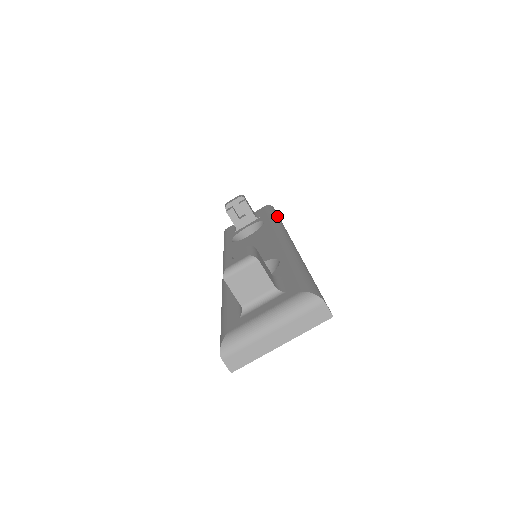
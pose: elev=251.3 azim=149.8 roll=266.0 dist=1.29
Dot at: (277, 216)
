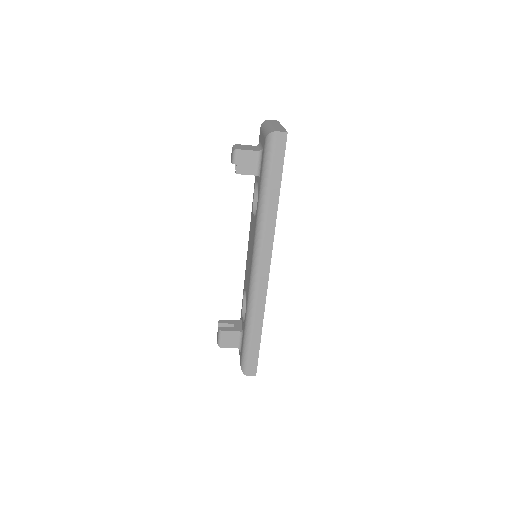
Dot at: (265, 196)
